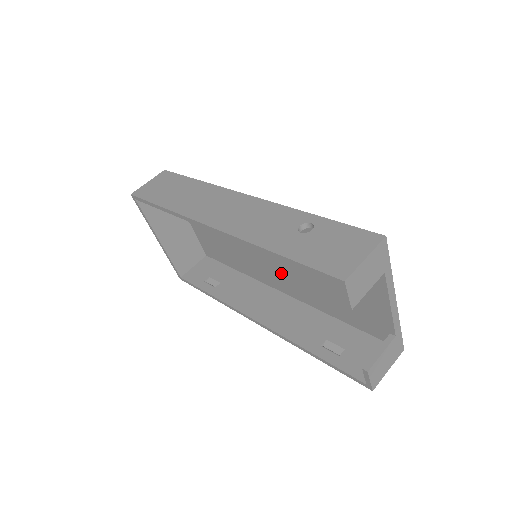
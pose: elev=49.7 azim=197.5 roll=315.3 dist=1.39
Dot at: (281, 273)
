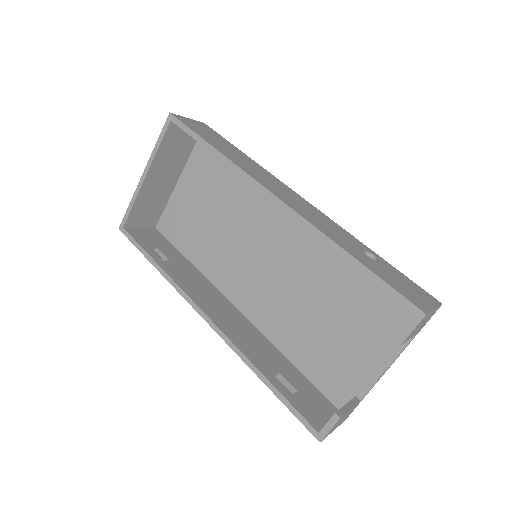
Dot at: (260, 288)
